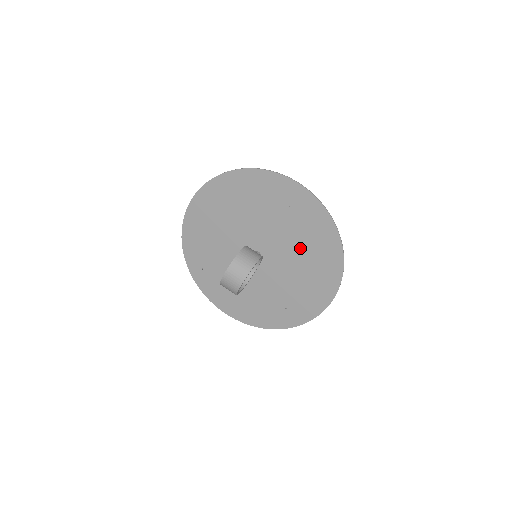
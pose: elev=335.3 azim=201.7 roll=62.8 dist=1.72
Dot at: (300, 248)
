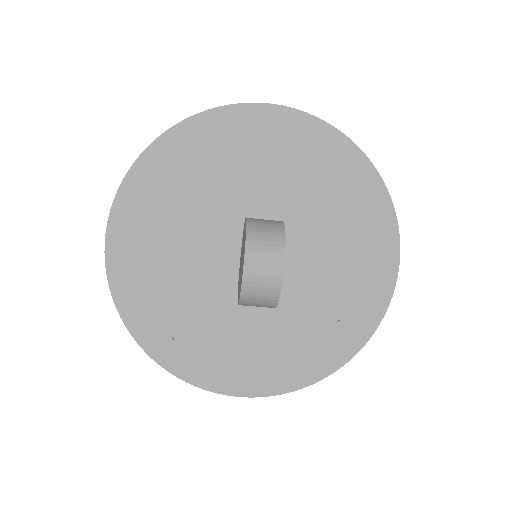
Dot at: (316, 205)
